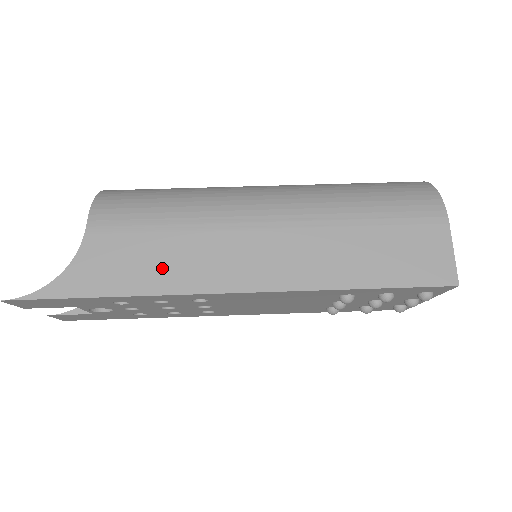
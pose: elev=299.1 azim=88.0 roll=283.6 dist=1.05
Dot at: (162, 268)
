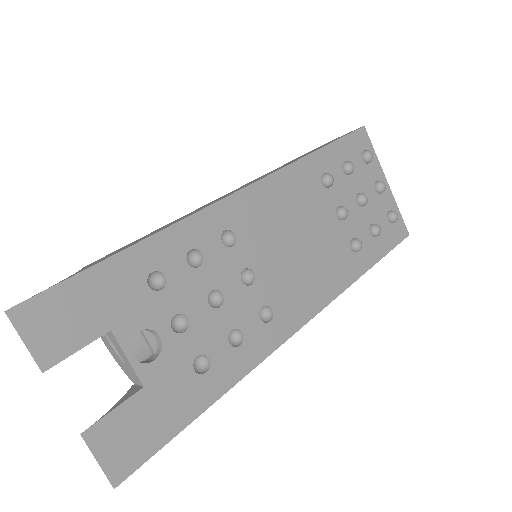
Dot at: (170, 224)
